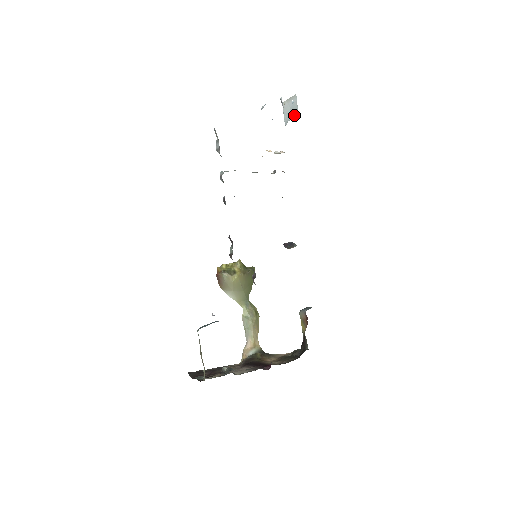
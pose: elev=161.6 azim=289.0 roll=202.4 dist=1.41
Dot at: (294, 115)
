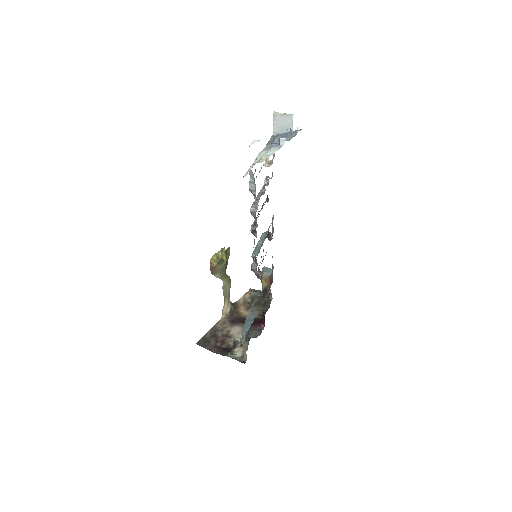
Dot at: (287, 131)
